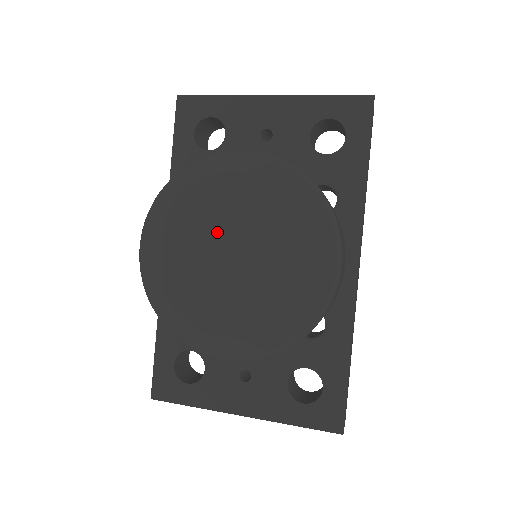
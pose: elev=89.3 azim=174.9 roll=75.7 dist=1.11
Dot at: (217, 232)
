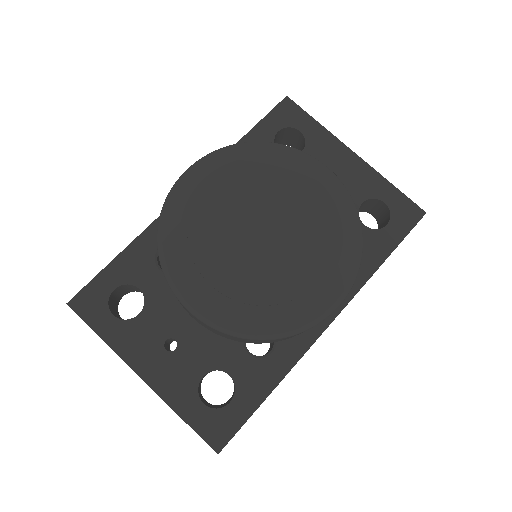
Dot at: (265, 206)
